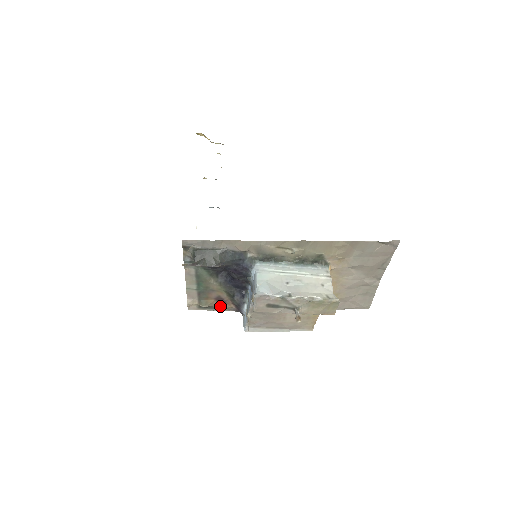
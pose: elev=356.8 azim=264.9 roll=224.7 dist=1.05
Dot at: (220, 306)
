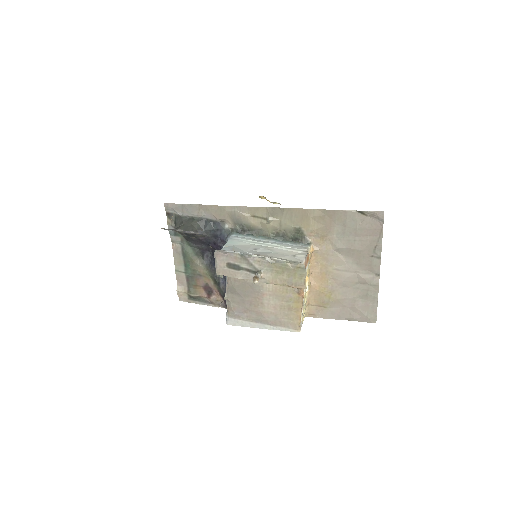
Dot at: (208, 297)
